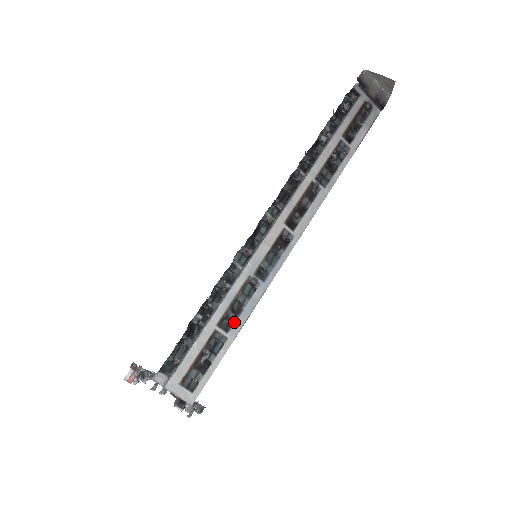
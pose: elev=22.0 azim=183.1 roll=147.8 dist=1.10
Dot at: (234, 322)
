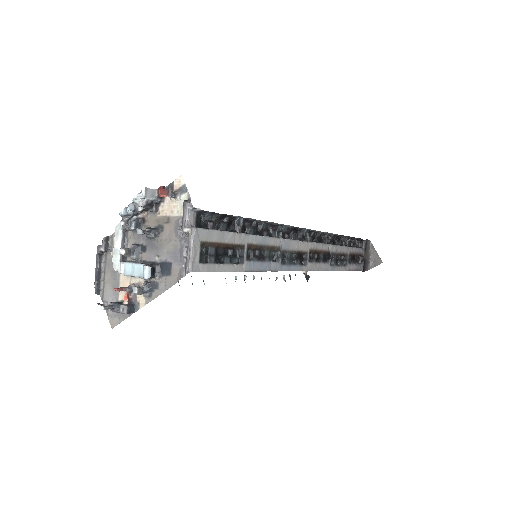
Dot at: (254, 260)
